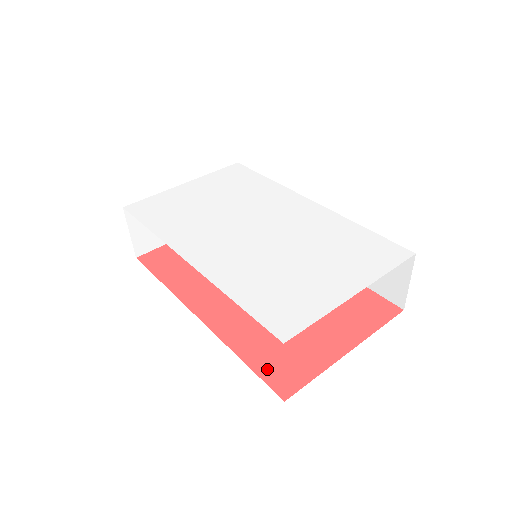
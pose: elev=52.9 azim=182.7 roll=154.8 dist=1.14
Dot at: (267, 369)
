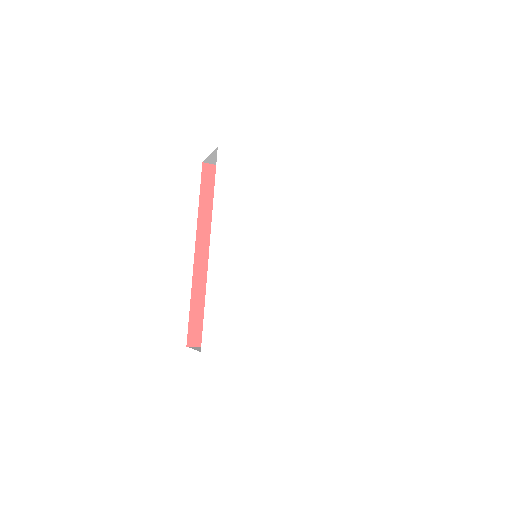
Dot at: (196, 322)
